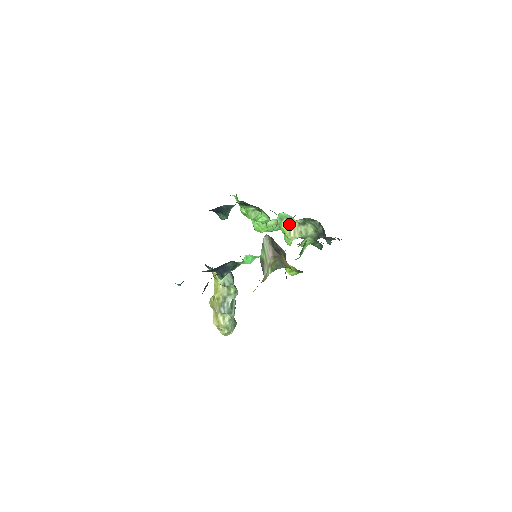
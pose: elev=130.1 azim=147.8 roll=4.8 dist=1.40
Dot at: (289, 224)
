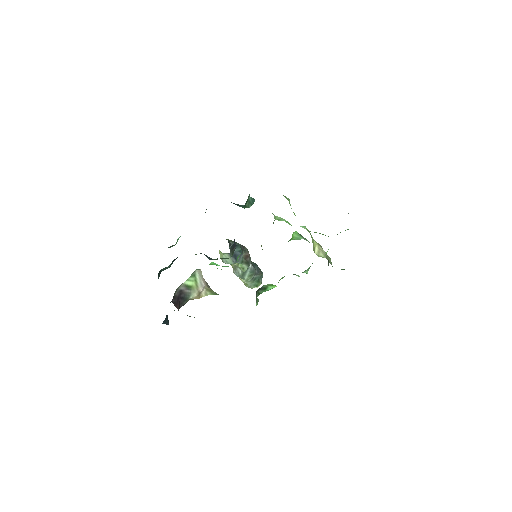
Dot at: (315, 242)
